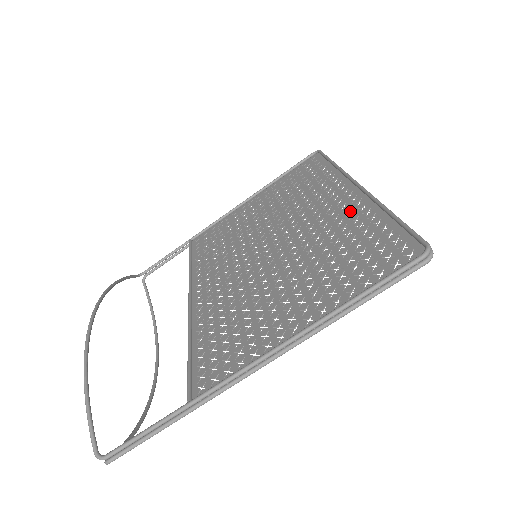
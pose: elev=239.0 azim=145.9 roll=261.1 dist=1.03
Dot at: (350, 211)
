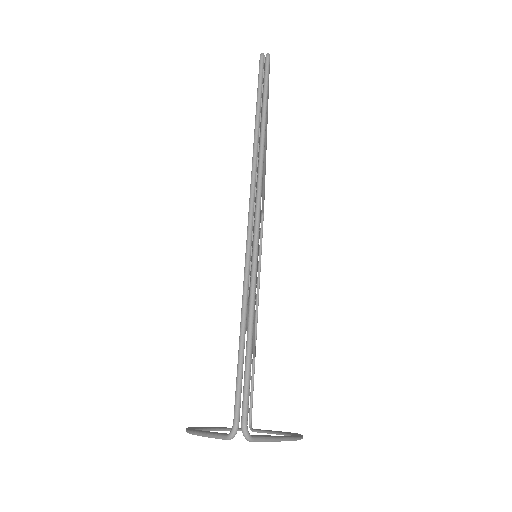
Dot at: occluded
